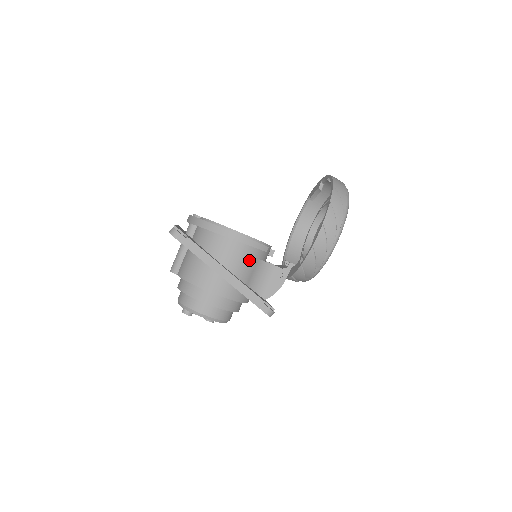
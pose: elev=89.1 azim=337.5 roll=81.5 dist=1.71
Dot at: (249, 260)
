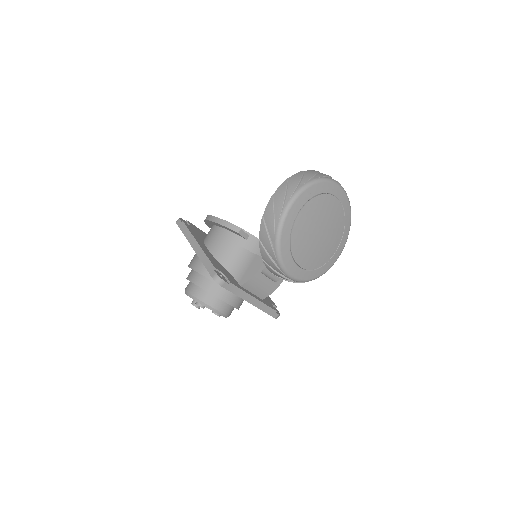
Dot at: (228, 244)
